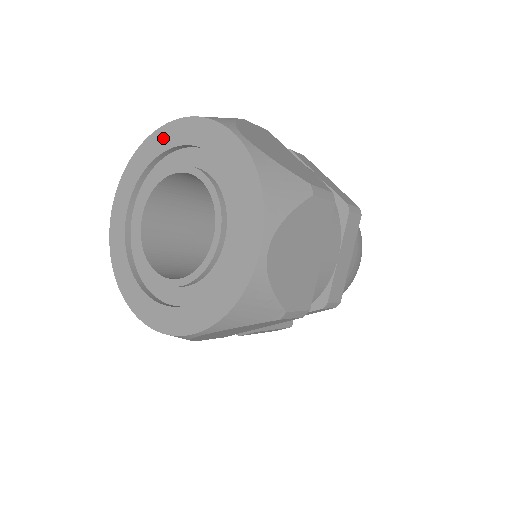
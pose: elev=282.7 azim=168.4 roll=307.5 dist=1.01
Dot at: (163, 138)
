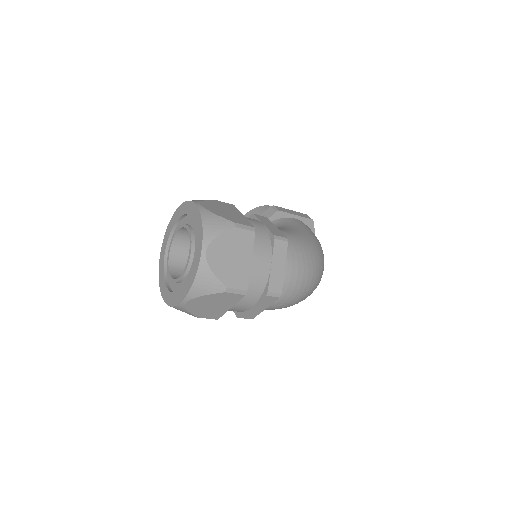
Dot at: (195, 212)
